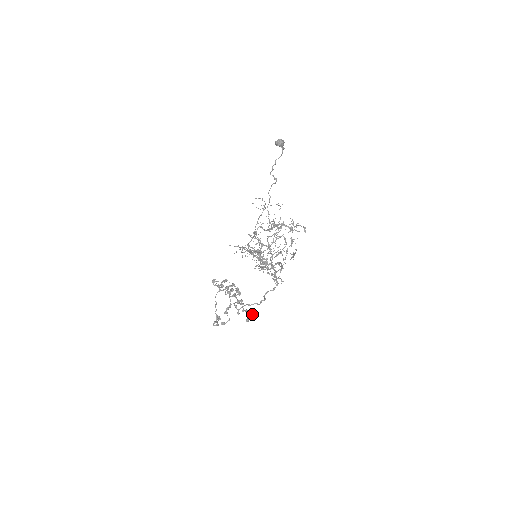
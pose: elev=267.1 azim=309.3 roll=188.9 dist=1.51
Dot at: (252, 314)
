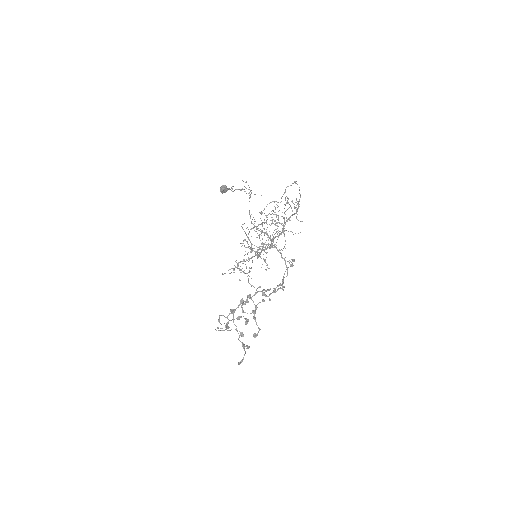
Dot at: occluded
